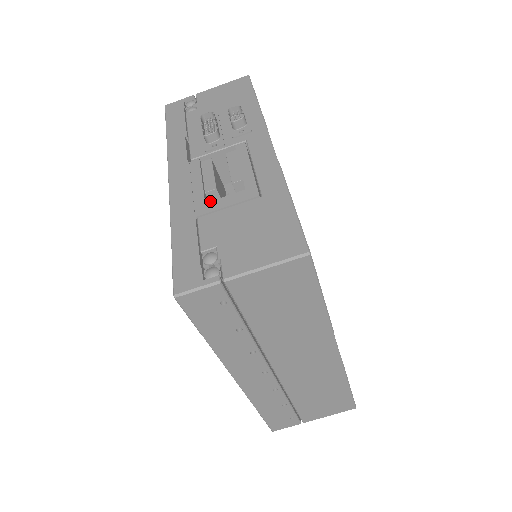
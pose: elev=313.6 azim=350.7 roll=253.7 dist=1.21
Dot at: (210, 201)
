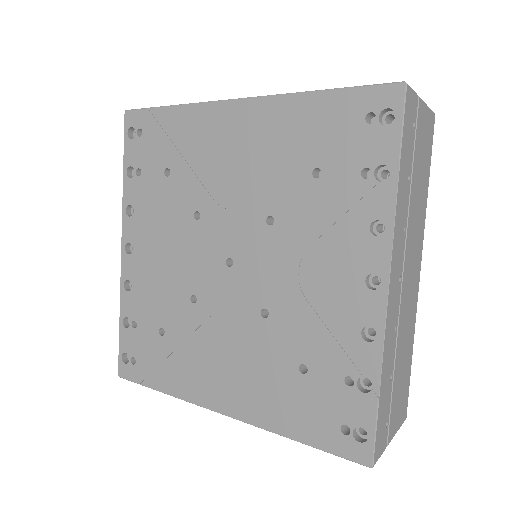
Dot at: occluded
